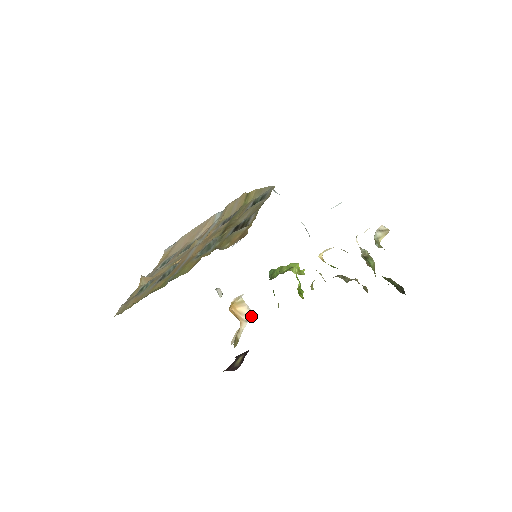
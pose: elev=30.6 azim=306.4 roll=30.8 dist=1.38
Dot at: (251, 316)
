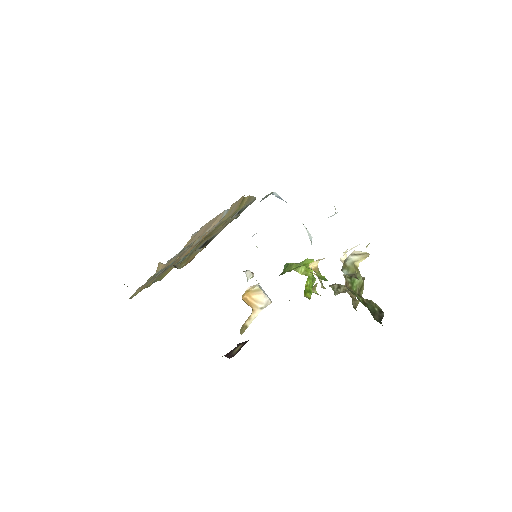
Dot at: (267, 304)
